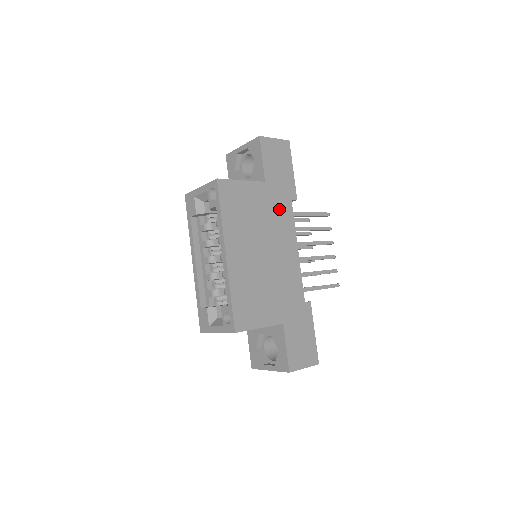
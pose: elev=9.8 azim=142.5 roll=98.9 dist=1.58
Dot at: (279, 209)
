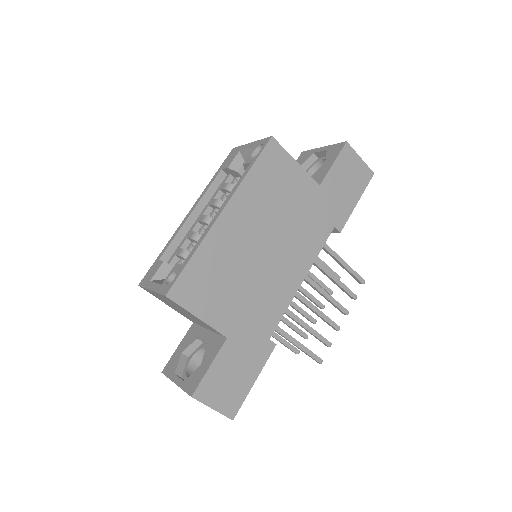
Dot at: (314, 223)
